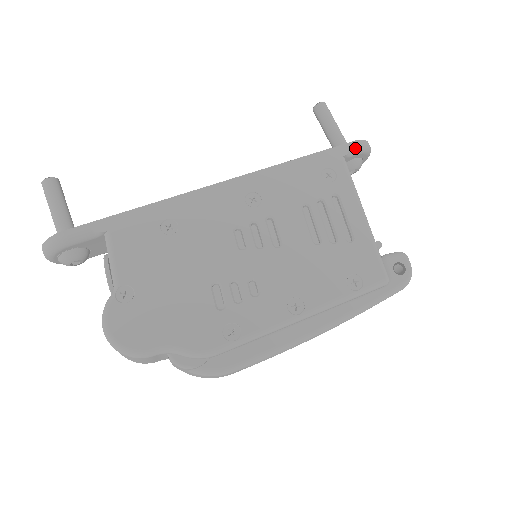
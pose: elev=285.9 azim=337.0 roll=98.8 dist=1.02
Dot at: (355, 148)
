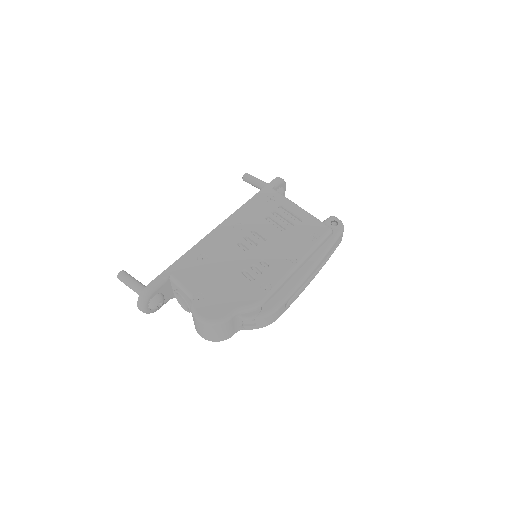
Dot at: (276, 182)
